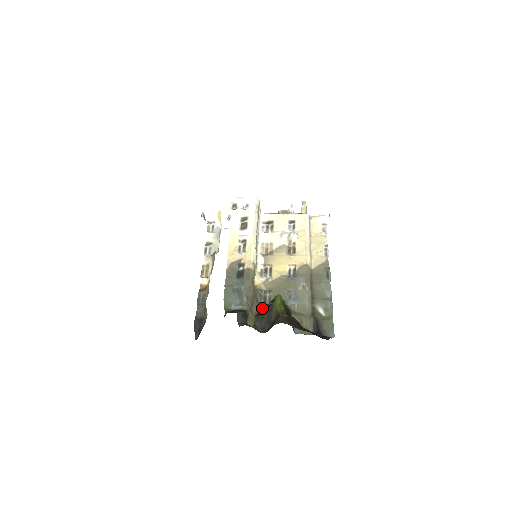
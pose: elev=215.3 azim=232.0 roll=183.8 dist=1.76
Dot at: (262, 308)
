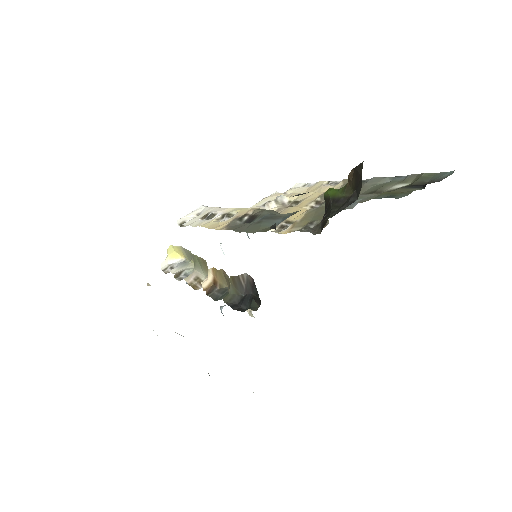
Dot at: (321, 221)
